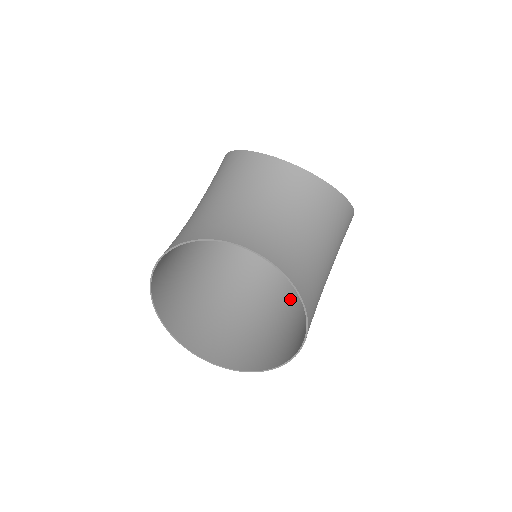
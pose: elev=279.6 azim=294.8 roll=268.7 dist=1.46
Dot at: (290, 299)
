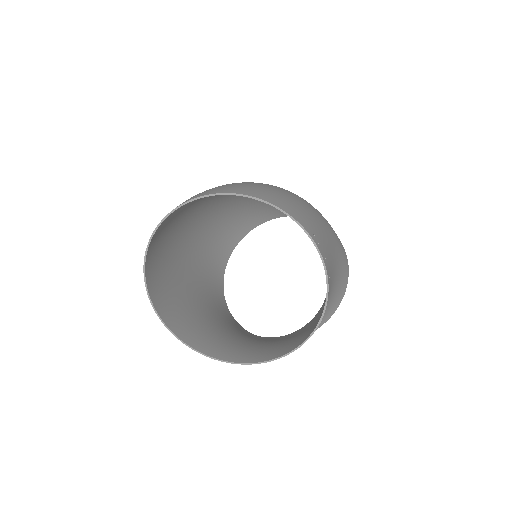
Dot at: occluded
